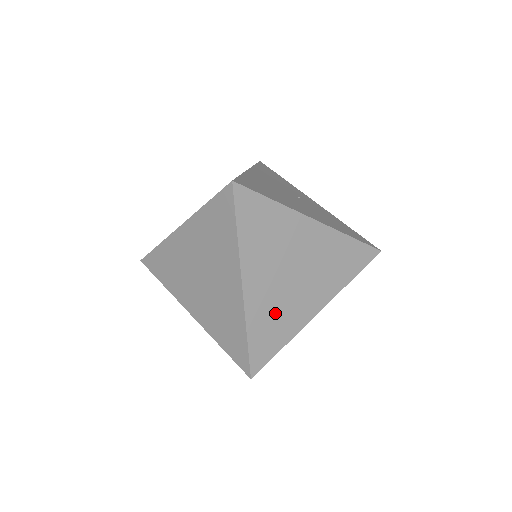
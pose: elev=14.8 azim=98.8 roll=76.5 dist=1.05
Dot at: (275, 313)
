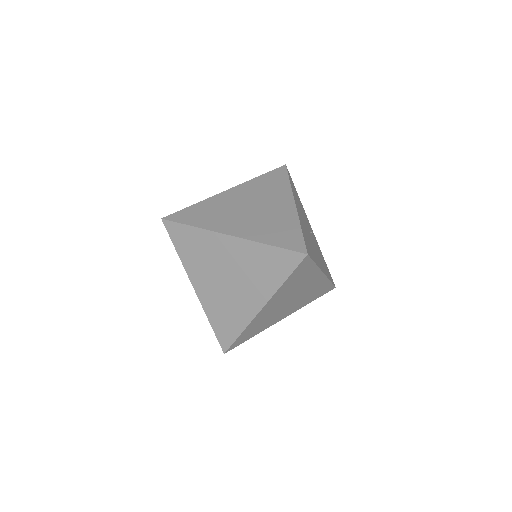
Dot at: (264, 321)
